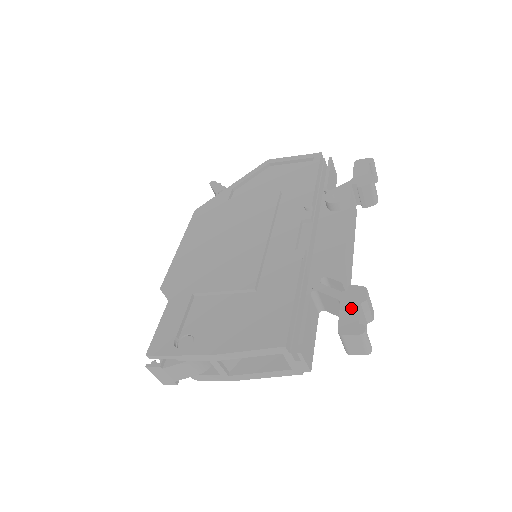
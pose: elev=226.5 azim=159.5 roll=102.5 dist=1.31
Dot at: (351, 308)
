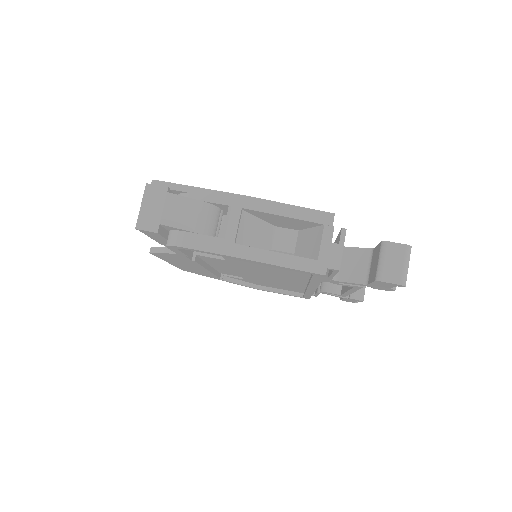
Dot at: occluded
